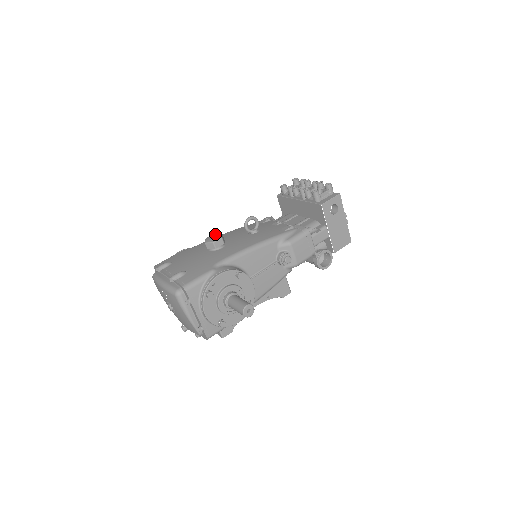
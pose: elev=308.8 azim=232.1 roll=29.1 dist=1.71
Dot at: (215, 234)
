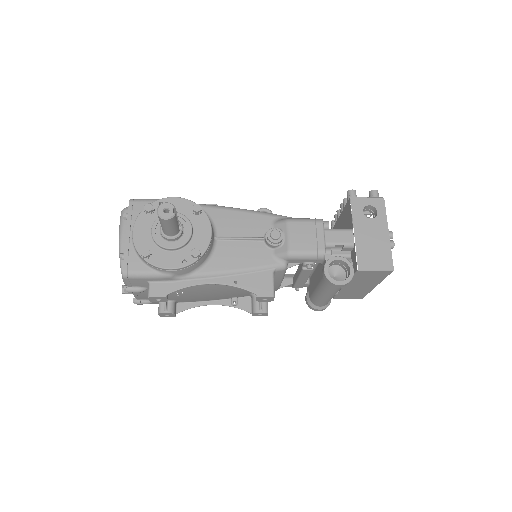
Dot at: occluded
